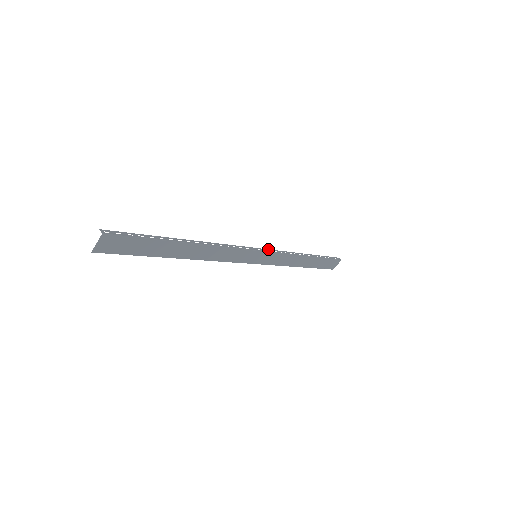
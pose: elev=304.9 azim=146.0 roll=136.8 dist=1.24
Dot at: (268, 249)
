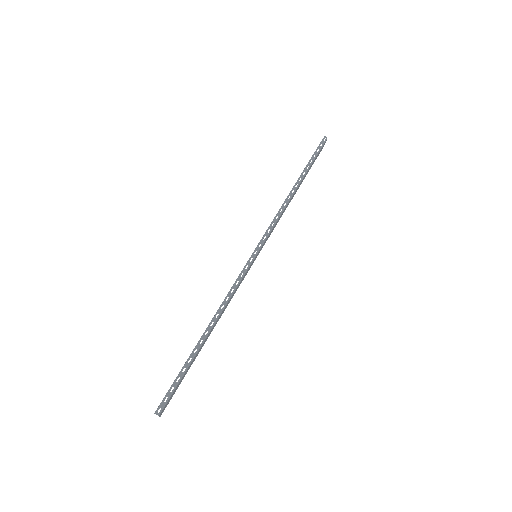
Dot at: occluded
